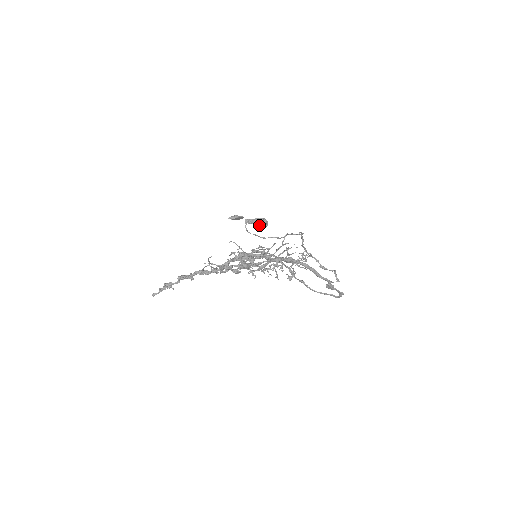
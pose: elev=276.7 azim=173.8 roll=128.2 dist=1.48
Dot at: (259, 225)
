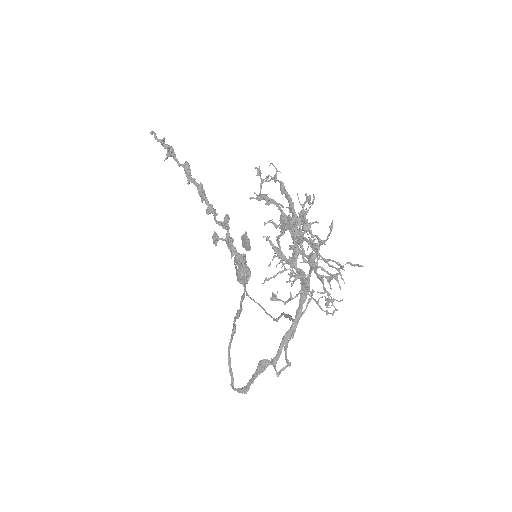
Dot at: (243, 272)
